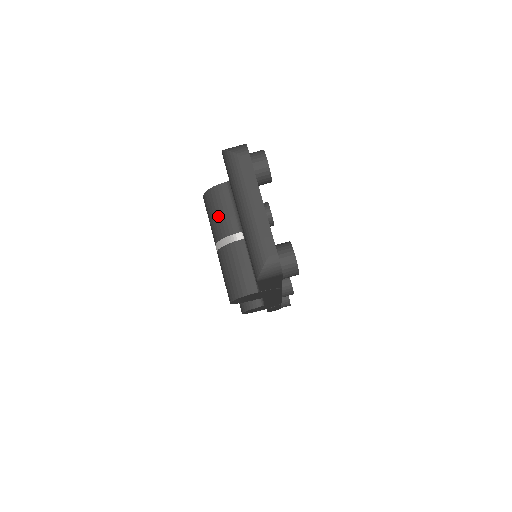
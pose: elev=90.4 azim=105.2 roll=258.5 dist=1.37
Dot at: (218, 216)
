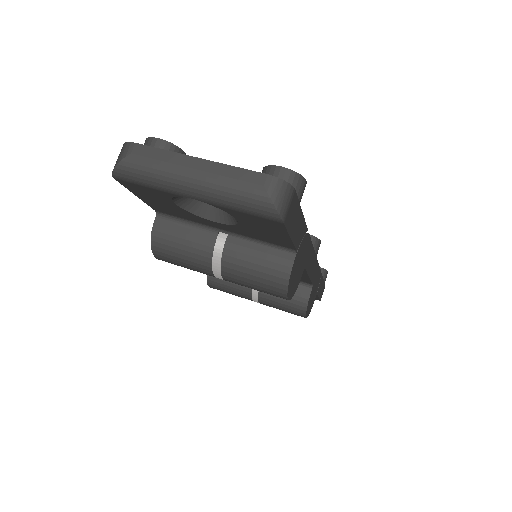
Dot at: (185, 249)
